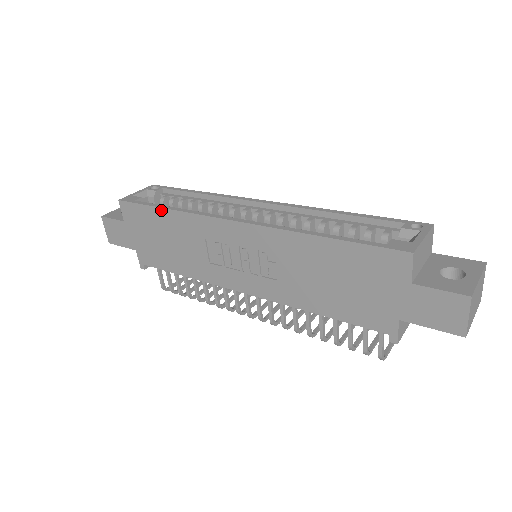
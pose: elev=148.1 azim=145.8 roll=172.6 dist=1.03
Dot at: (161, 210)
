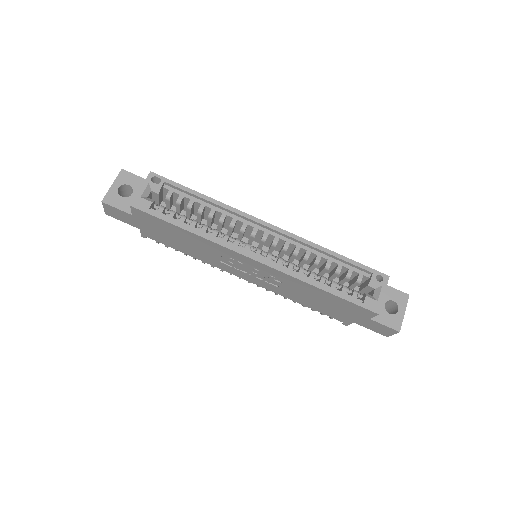
Dot at: (182, 229)
